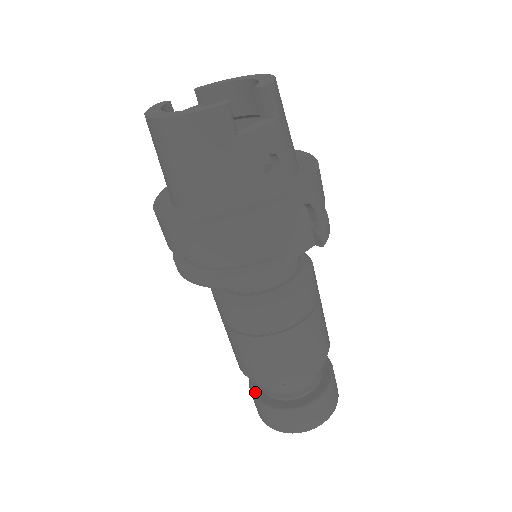
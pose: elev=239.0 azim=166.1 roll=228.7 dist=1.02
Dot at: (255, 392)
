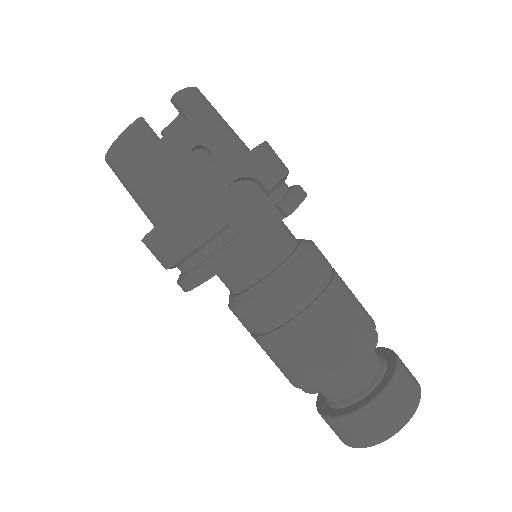
Dot at: (320, 407)
